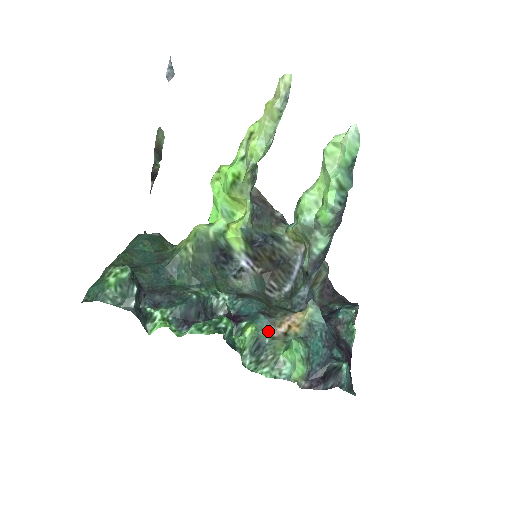
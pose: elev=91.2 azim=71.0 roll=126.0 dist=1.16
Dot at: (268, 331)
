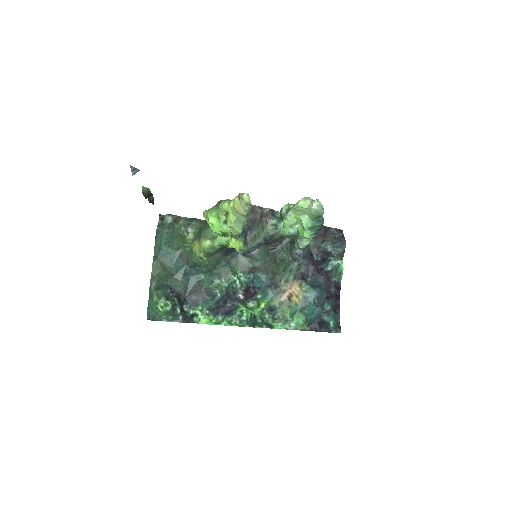
Dot at: (277, 299)
